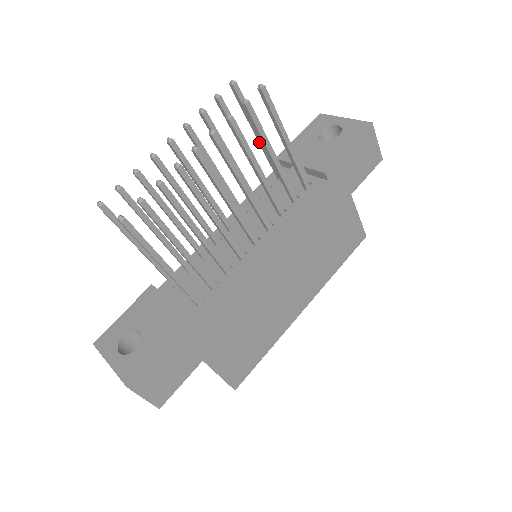
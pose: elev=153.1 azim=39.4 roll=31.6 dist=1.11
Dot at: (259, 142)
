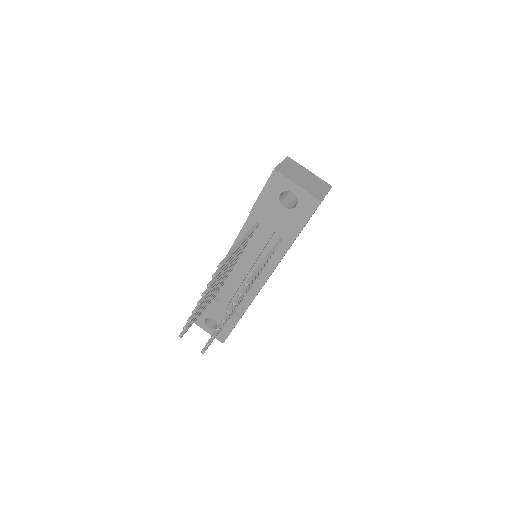
Dot at: (241, 241)
